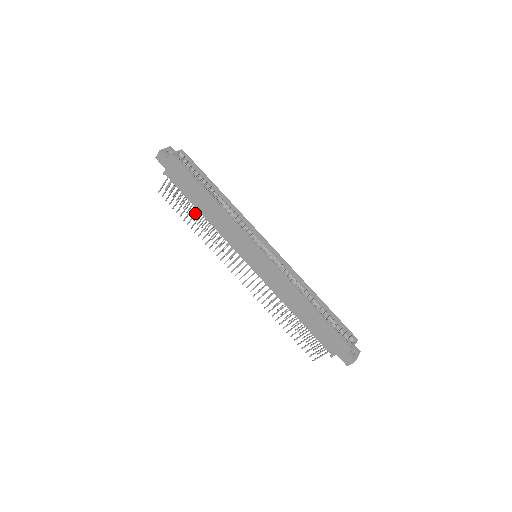
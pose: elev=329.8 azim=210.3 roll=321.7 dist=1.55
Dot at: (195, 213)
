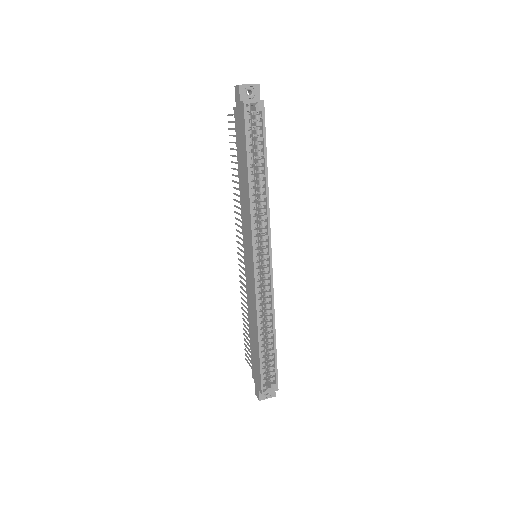
Dot at: occluded
